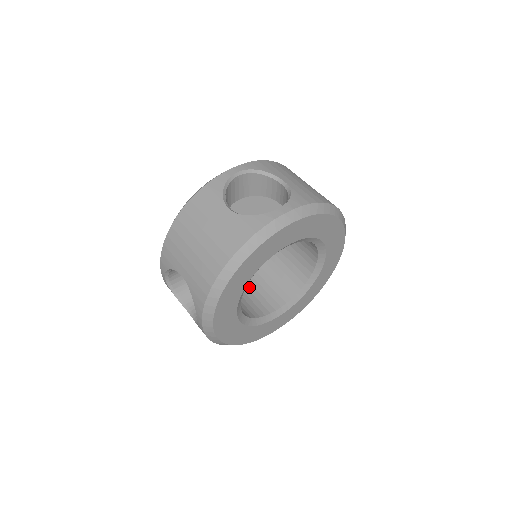
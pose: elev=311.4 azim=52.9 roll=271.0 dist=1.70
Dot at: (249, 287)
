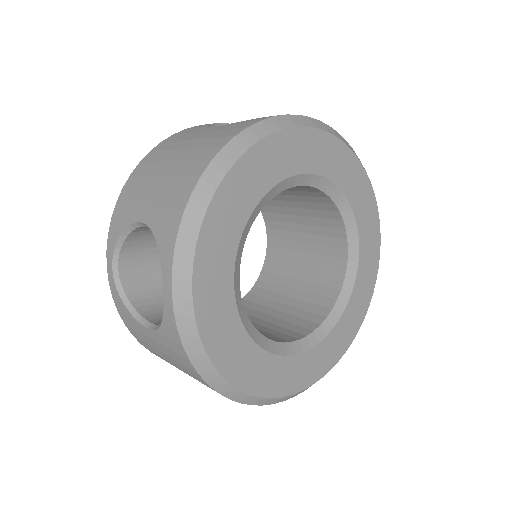
Dot at: (302, 258)
